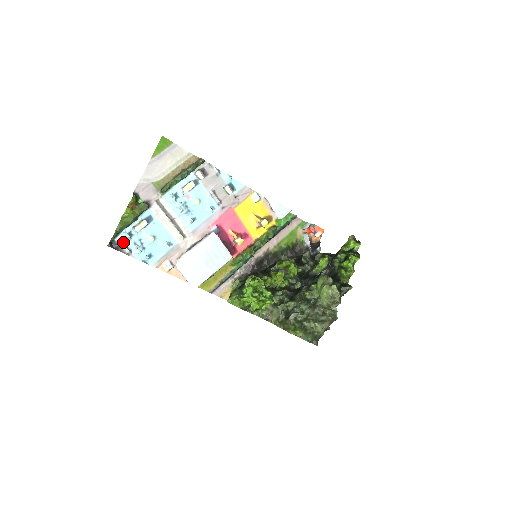
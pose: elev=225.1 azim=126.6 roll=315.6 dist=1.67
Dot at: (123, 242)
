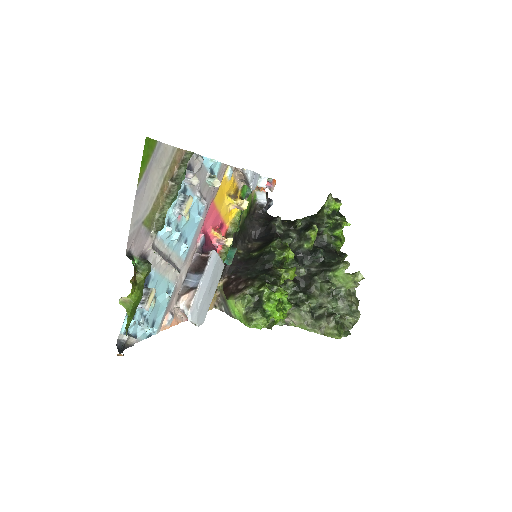
Dot at: (127, 333)
